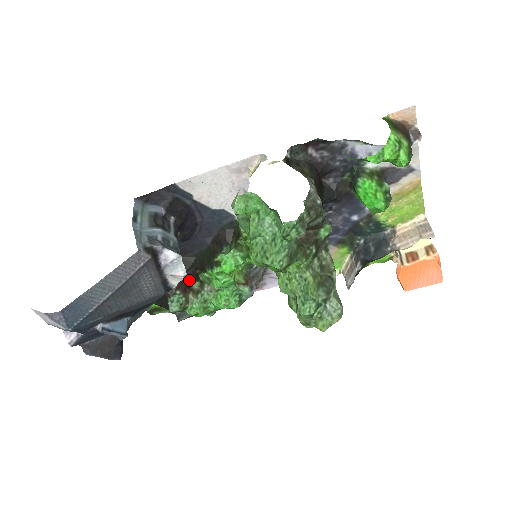
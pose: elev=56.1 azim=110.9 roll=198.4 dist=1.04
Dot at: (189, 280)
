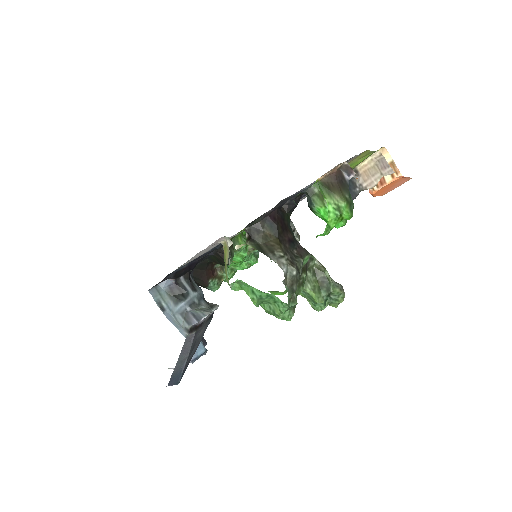
Dot at: (212, 268)
